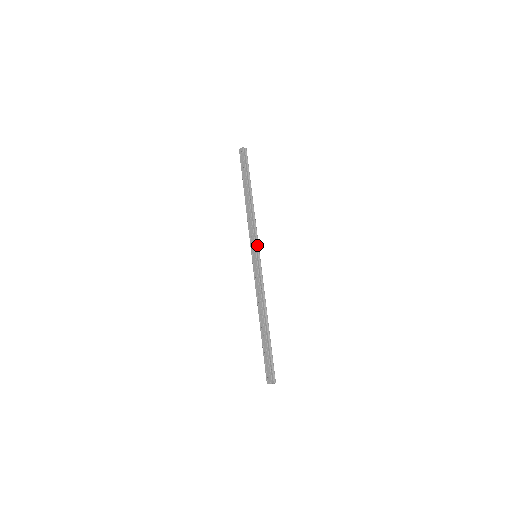
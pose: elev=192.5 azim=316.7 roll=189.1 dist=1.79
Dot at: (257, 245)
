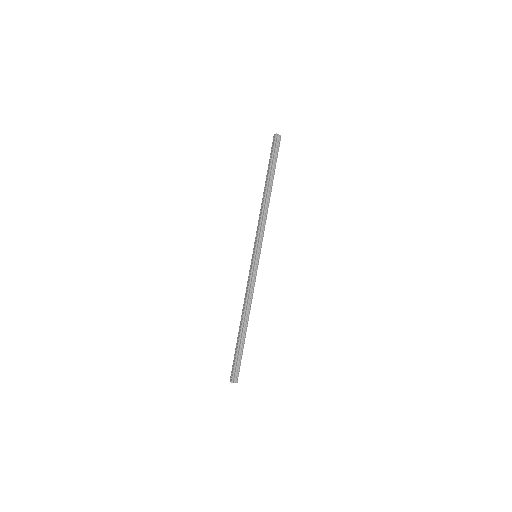
Dot at: (259, 245)
